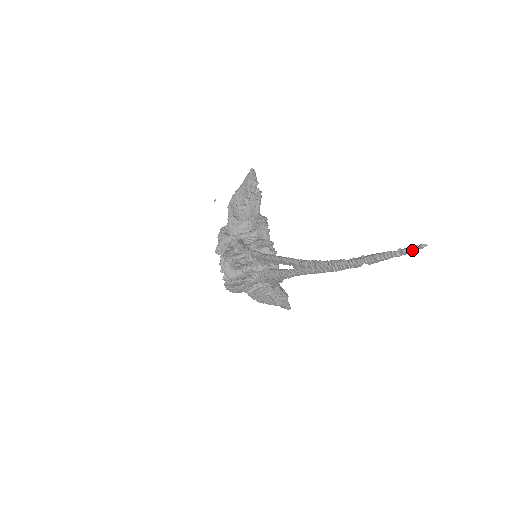
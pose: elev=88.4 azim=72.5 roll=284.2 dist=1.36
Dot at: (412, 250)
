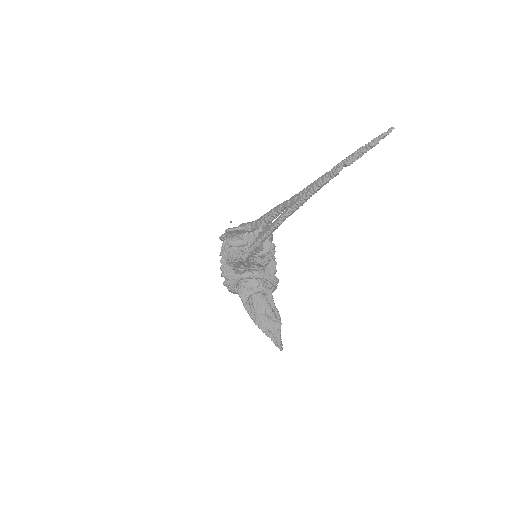
Dot at: (382, 134)
